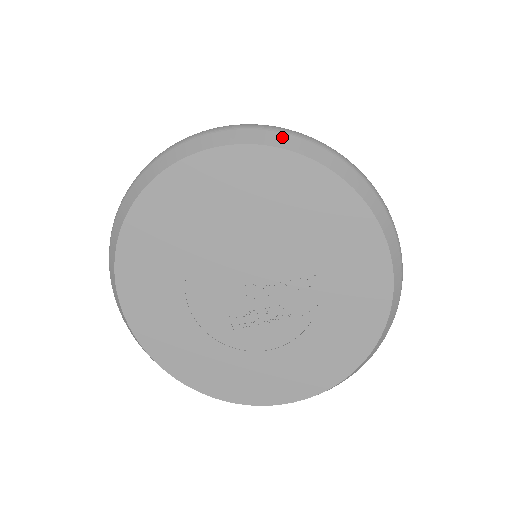
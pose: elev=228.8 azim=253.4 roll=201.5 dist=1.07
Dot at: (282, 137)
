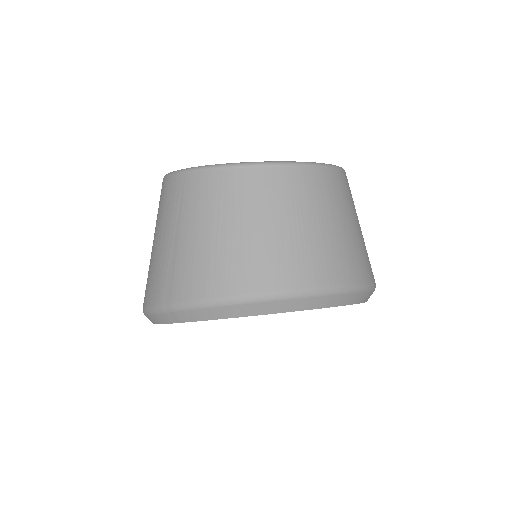
Dot at: (356, 296)
